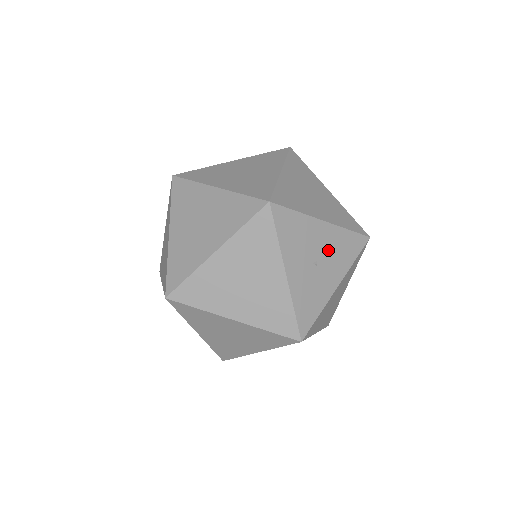
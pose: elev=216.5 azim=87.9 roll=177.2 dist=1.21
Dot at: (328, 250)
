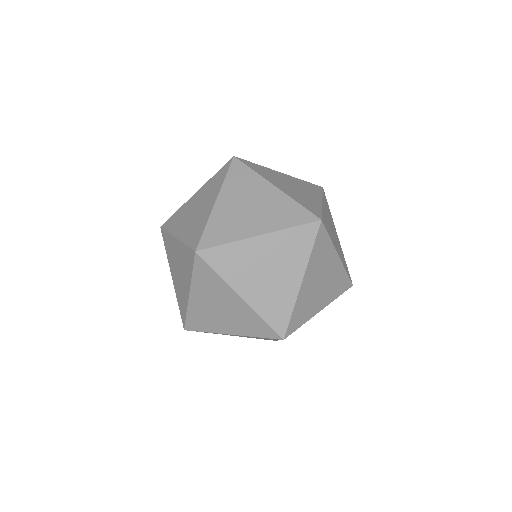
Dot at: occluded
